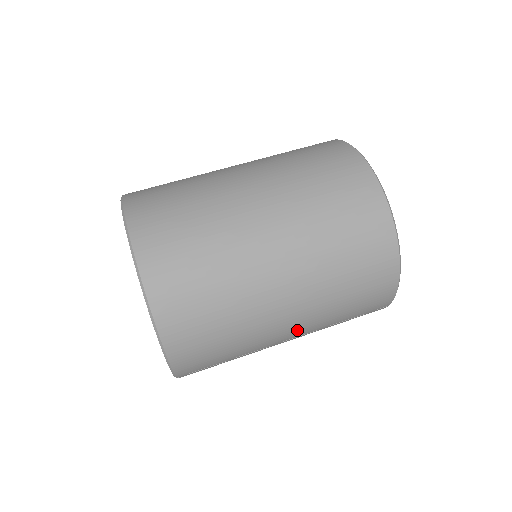
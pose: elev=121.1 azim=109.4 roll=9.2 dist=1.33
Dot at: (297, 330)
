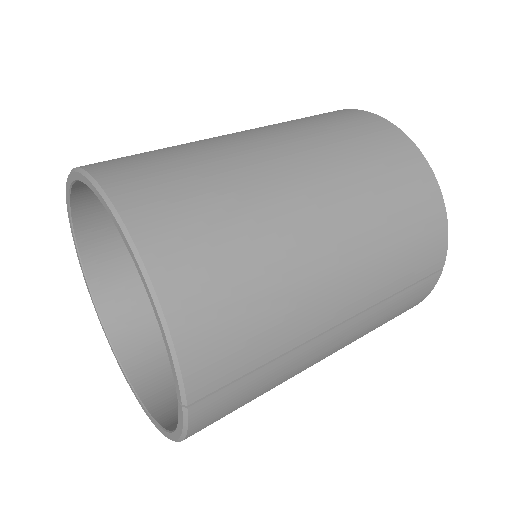
Dot at: (350, 292)
